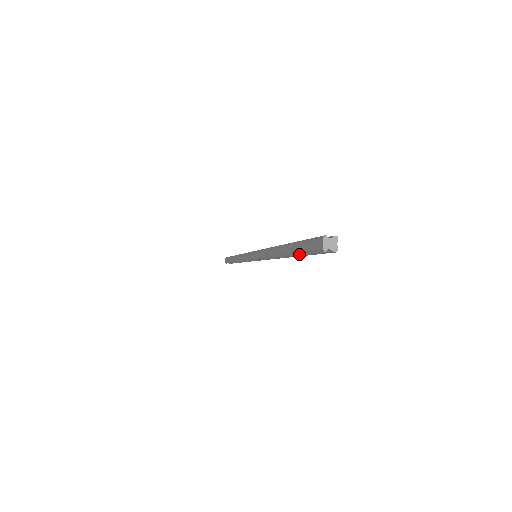
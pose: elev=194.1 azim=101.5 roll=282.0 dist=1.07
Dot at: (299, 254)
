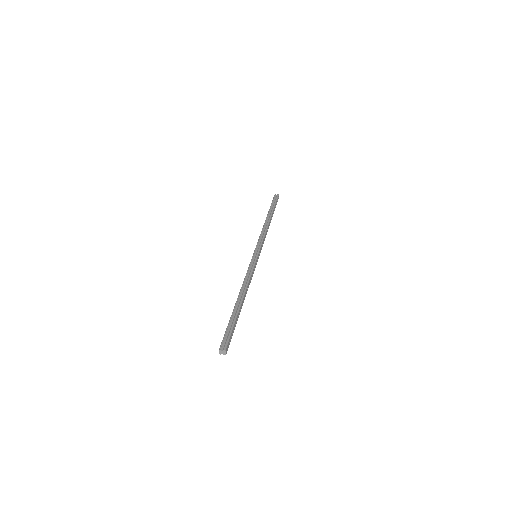
Dot at: occluded
